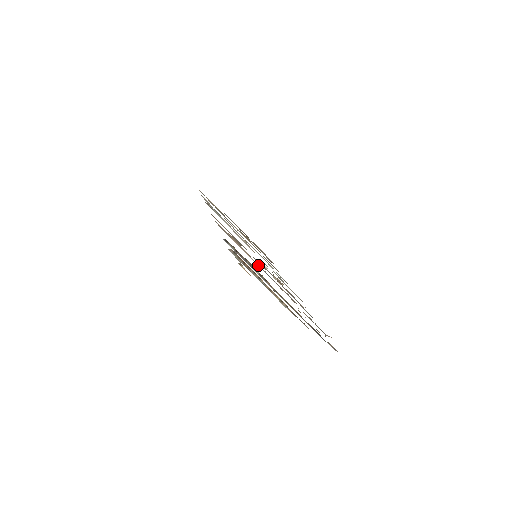
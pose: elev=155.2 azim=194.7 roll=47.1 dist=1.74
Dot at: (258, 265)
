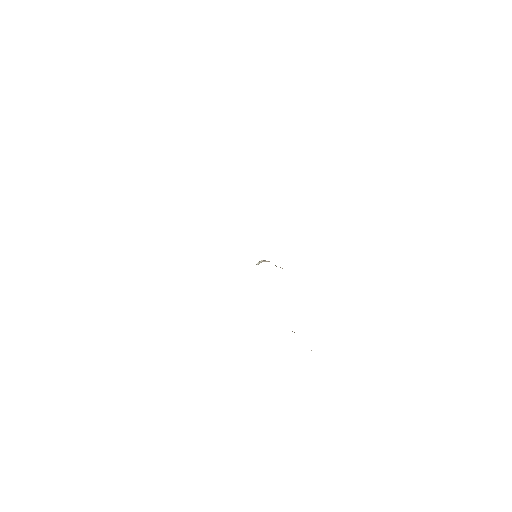
Dot at: occluded
